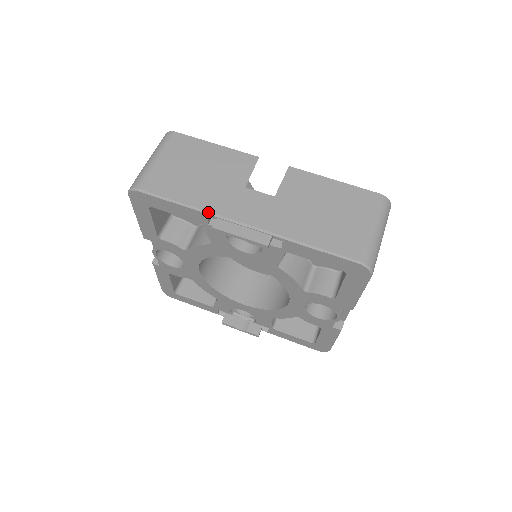
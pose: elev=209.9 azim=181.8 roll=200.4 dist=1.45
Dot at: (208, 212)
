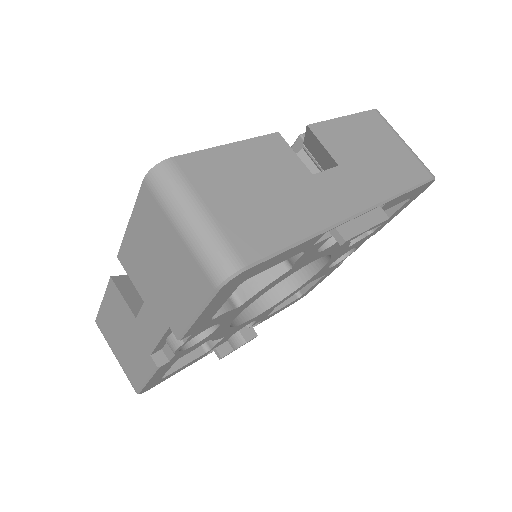
Dot at: (327, 228)
